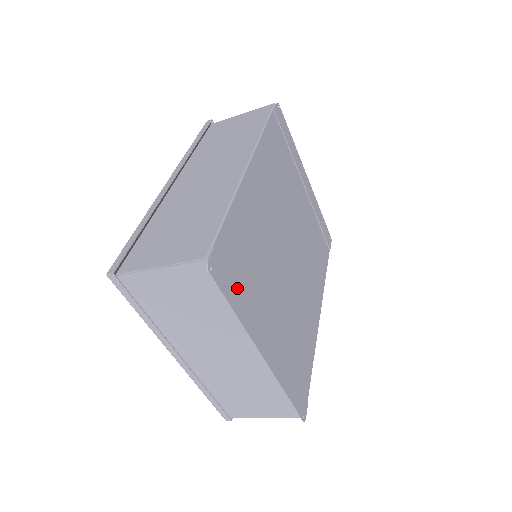
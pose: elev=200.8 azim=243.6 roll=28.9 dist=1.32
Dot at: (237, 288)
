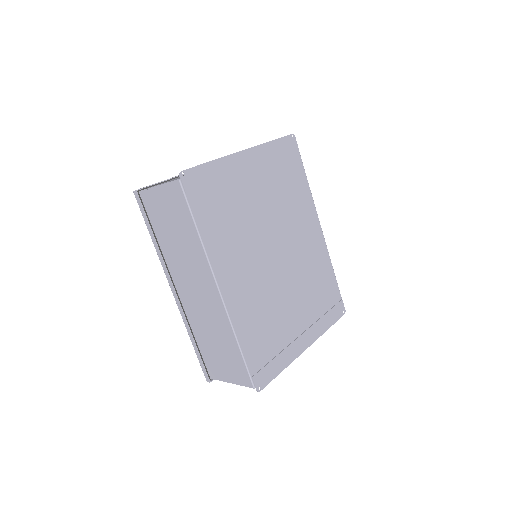
Dot at: (274, 361)
